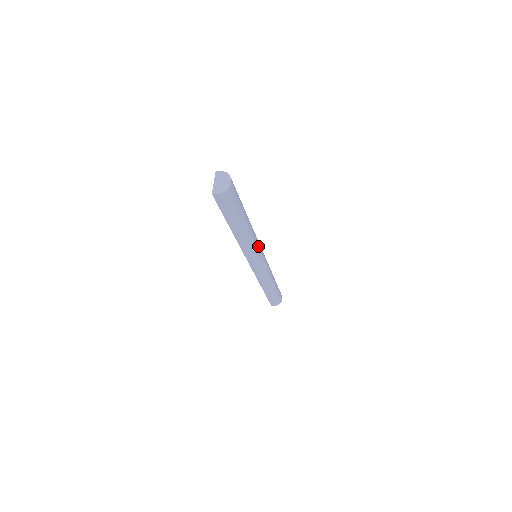
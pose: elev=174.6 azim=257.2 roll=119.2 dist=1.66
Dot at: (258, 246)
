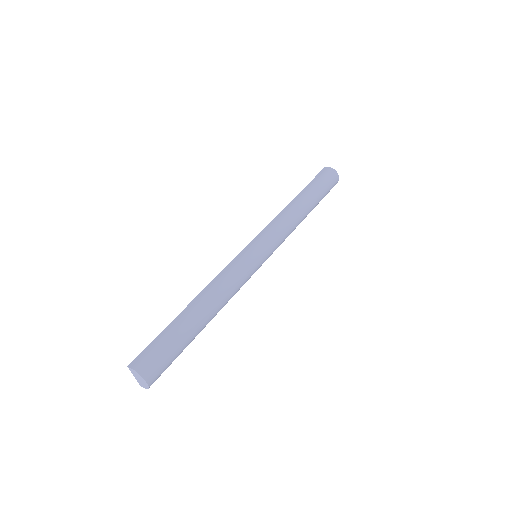
Dot at: (245, 279)
